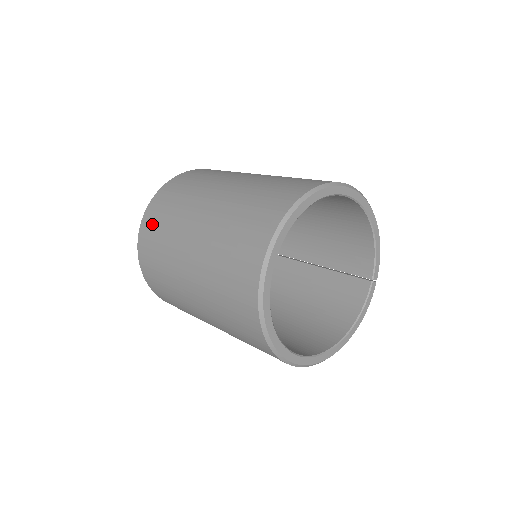
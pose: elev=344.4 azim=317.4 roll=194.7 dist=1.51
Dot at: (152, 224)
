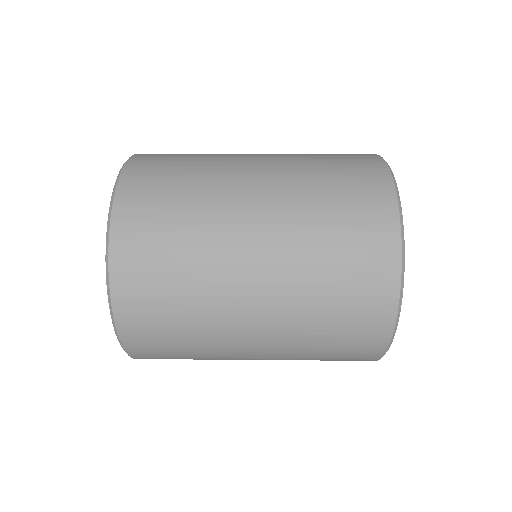
Dot at: (147, 314)
